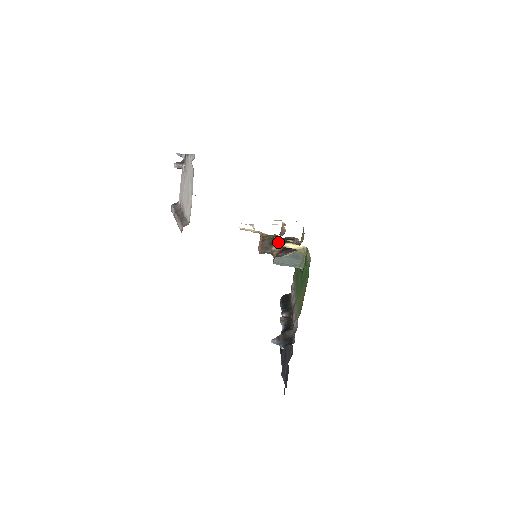
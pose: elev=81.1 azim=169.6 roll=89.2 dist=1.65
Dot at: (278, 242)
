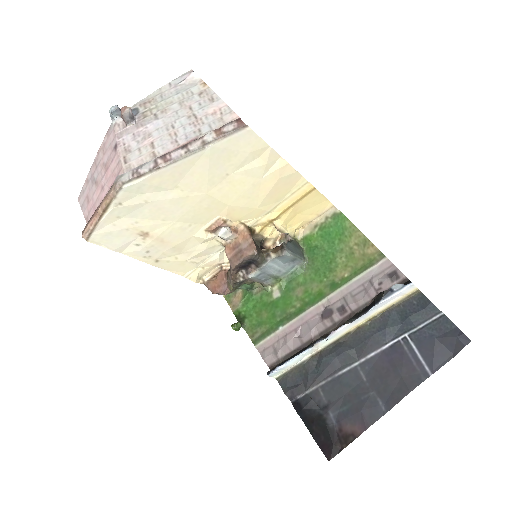
Dot at: (275, 224)
